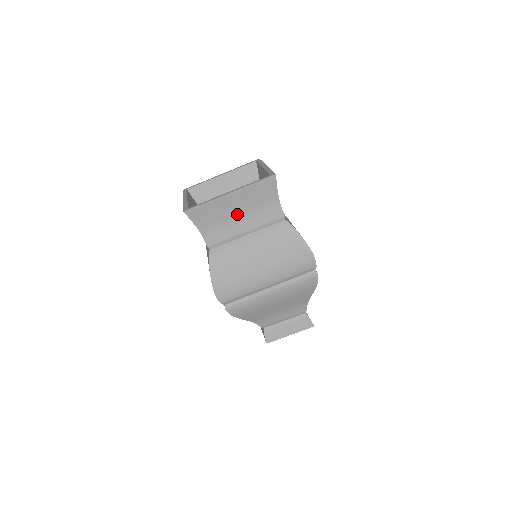
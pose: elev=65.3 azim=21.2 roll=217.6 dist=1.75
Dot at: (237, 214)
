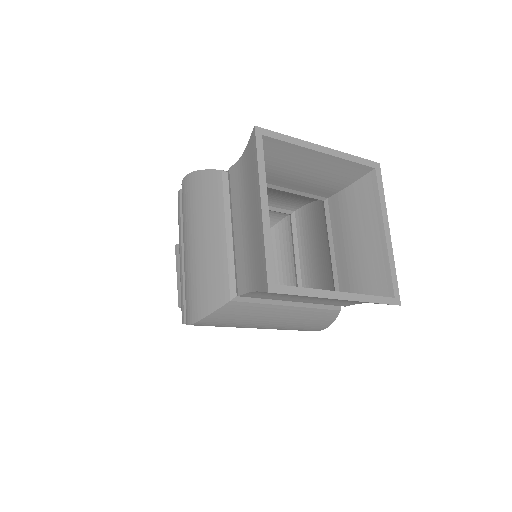
Dot at: (313, 297)
